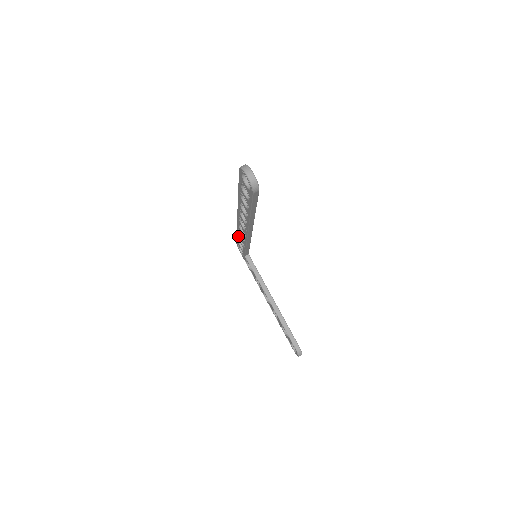
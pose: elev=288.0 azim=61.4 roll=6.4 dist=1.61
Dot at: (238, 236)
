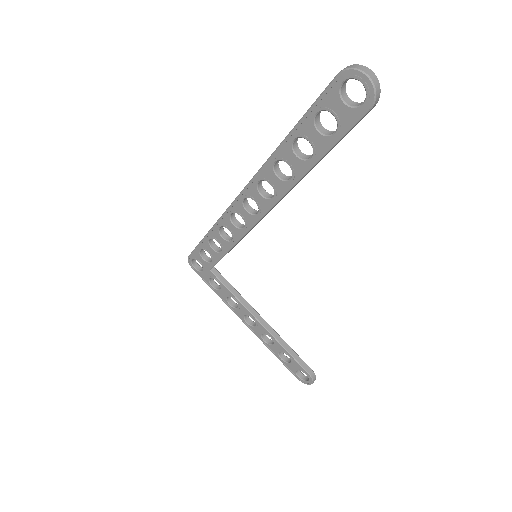
Dot at: (208, 239)
